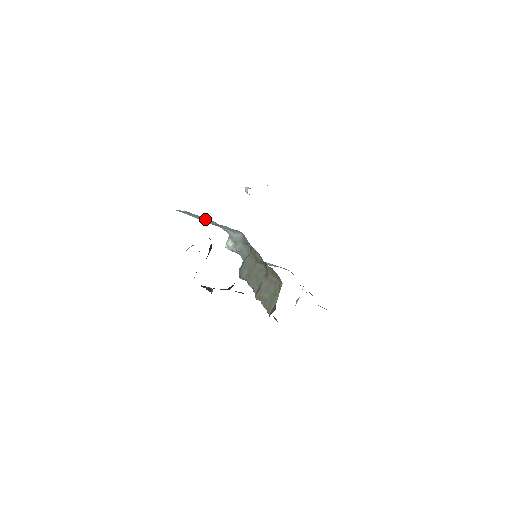
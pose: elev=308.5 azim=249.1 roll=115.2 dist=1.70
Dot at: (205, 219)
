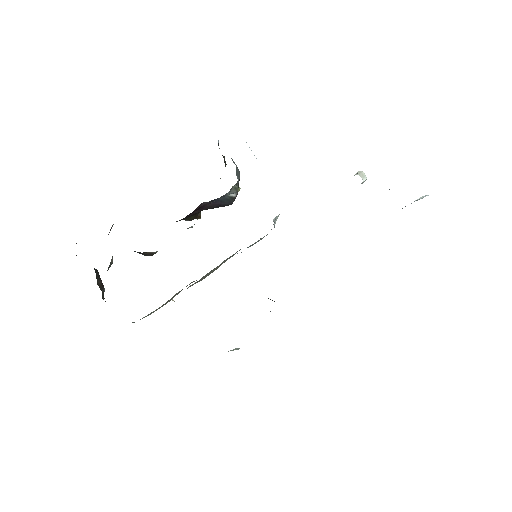
Dot at: occluded
